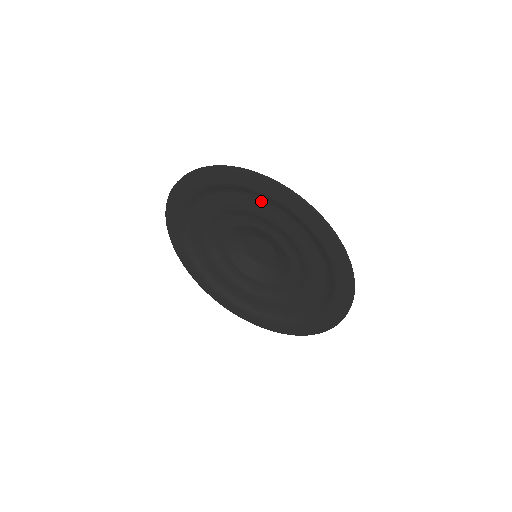
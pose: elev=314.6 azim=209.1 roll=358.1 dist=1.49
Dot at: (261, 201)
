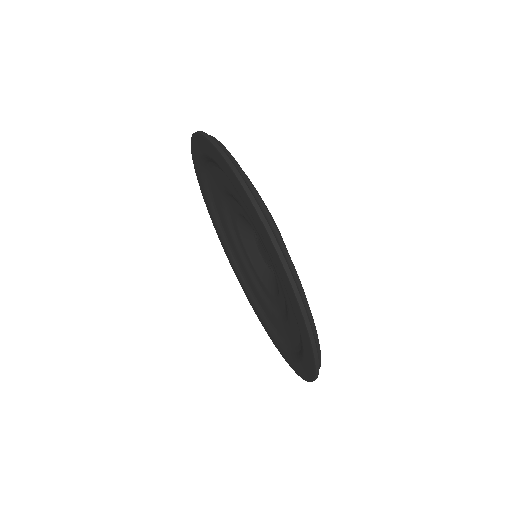
Dot at: (221, 171)
